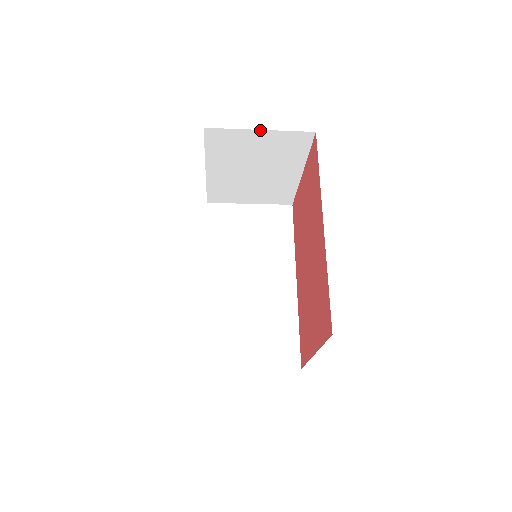
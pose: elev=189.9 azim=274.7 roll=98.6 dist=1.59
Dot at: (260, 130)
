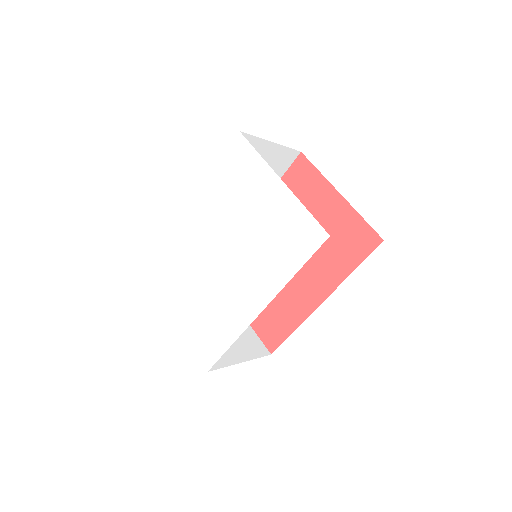
Dot at: occluded
